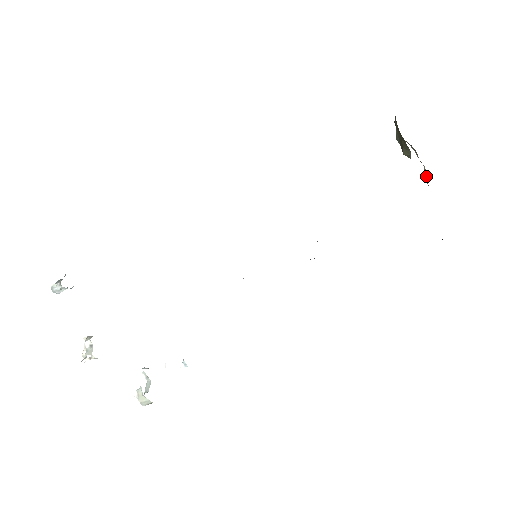
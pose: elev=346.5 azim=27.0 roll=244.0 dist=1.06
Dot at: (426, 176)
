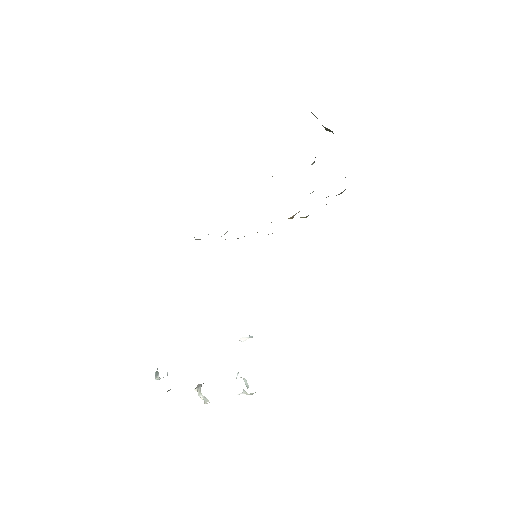
Dot at: occluded
